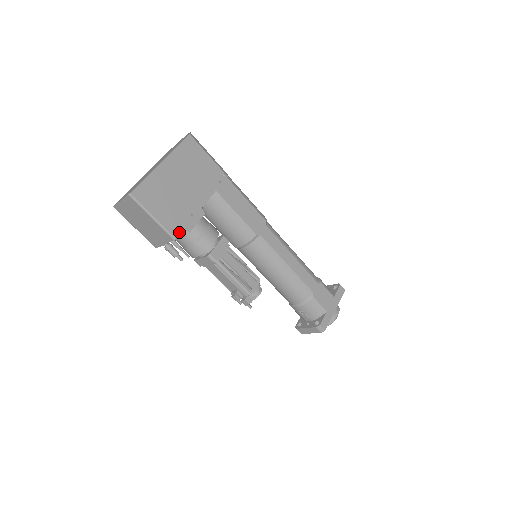
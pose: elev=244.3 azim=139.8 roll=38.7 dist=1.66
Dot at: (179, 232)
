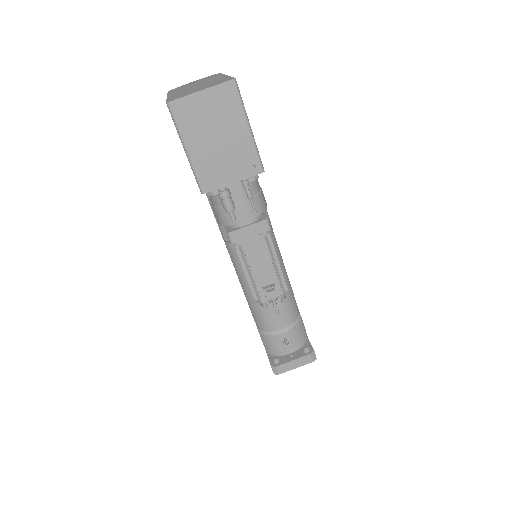
Dot at: occluded
